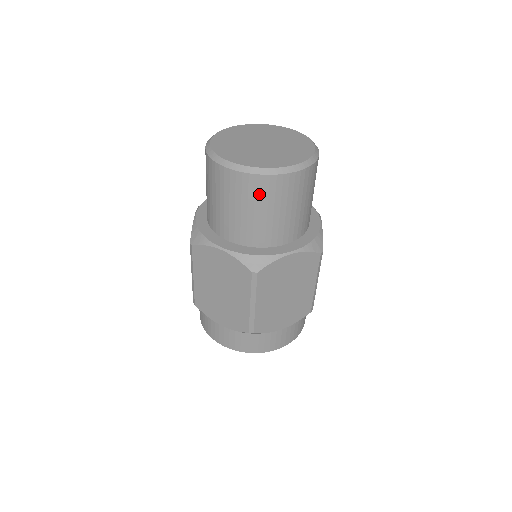
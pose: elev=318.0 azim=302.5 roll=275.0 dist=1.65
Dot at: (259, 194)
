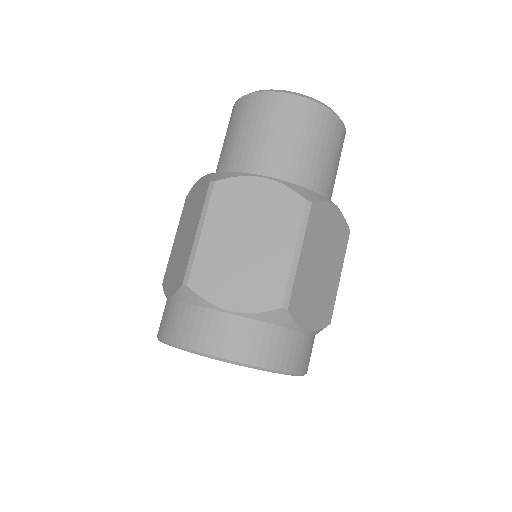
Dot at: (251, 113)
